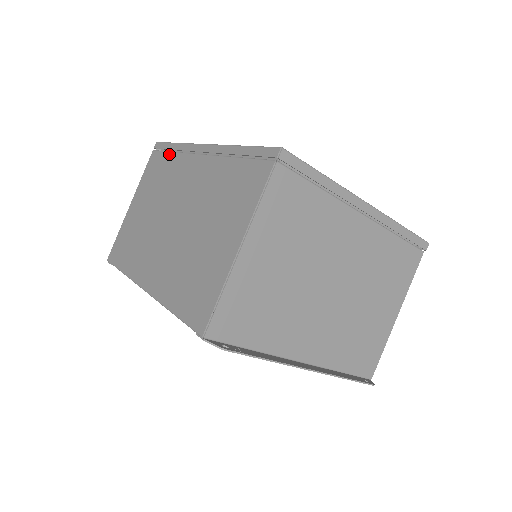
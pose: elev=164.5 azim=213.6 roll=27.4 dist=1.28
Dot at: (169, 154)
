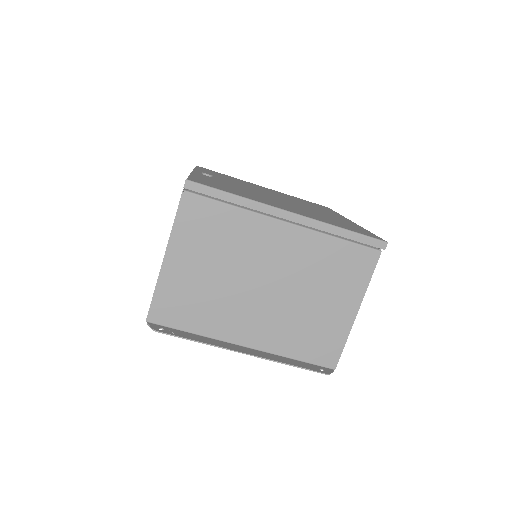
Dot at: occluded
